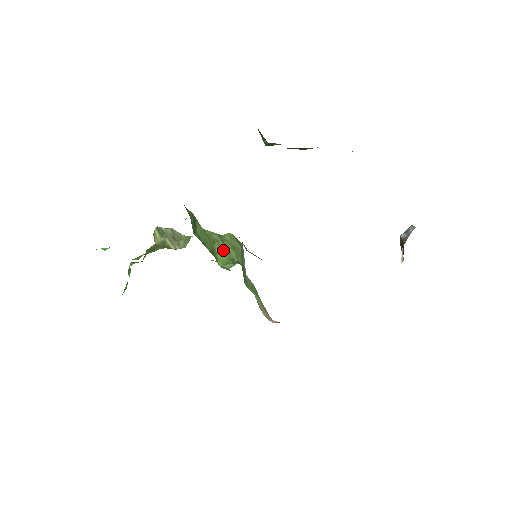
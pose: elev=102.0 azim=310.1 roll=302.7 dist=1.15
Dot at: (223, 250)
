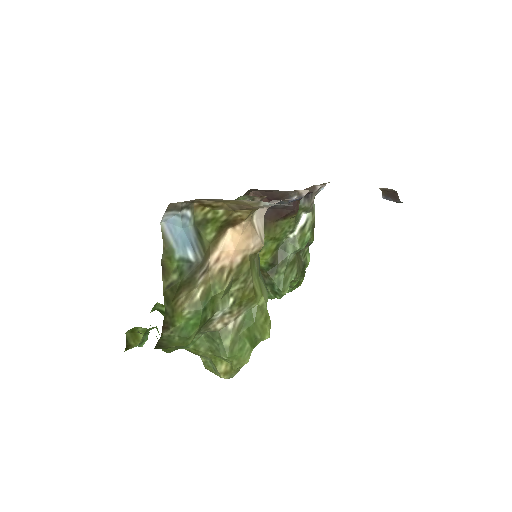
Dot at: occluded
